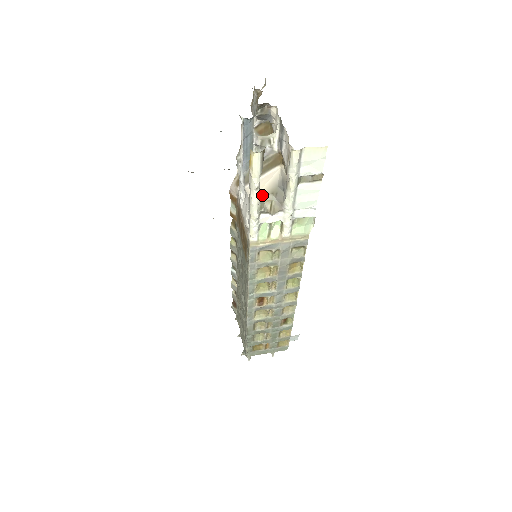
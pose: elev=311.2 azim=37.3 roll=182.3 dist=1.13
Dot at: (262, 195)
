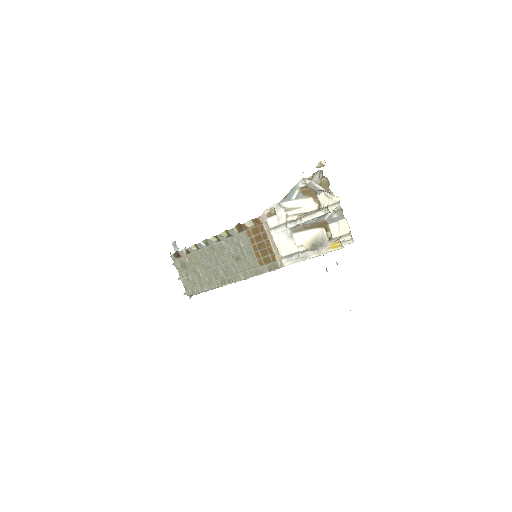
Dot at: (307, 245)
